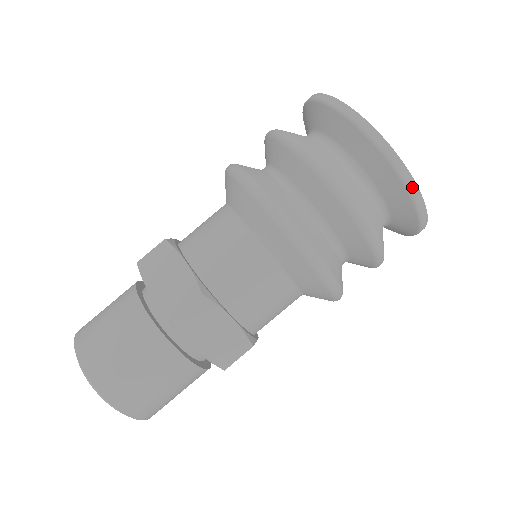
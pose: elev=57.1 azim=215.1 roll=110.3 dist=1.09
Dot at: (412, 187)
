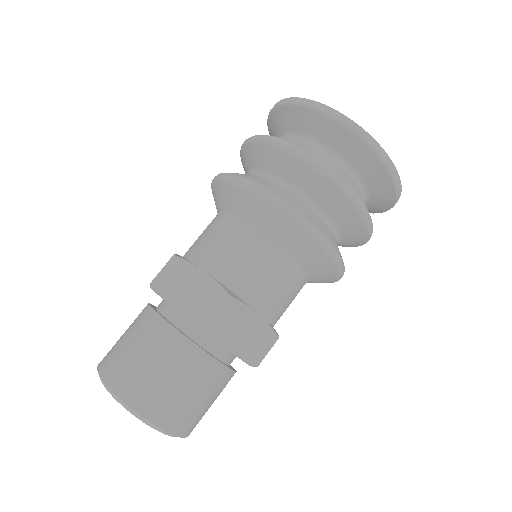
Dot at: (390, 165)
